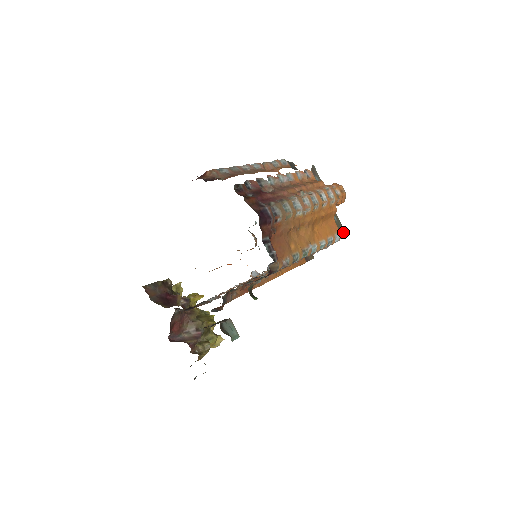
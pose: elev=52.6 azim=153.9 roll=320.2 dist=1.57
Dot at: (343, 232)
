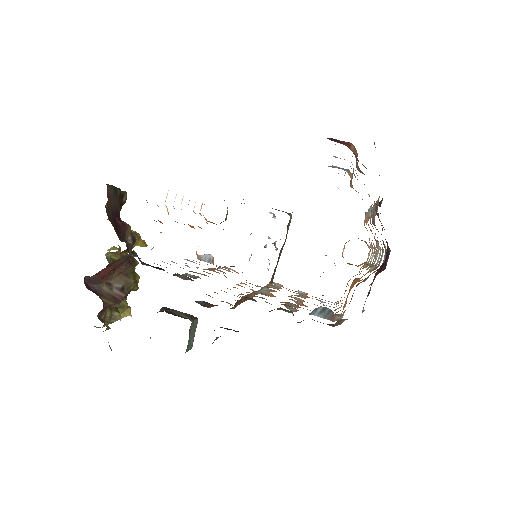
Dot at: occluded
